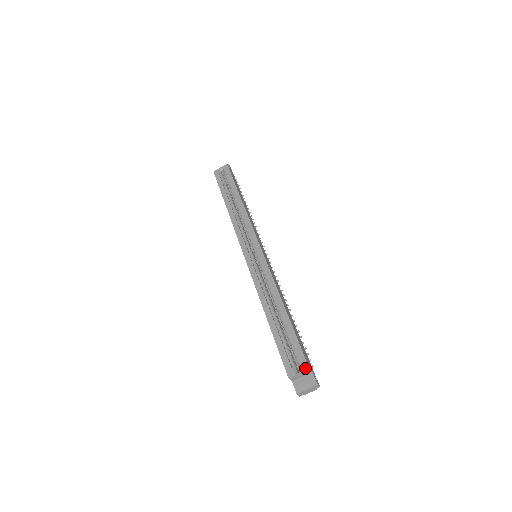
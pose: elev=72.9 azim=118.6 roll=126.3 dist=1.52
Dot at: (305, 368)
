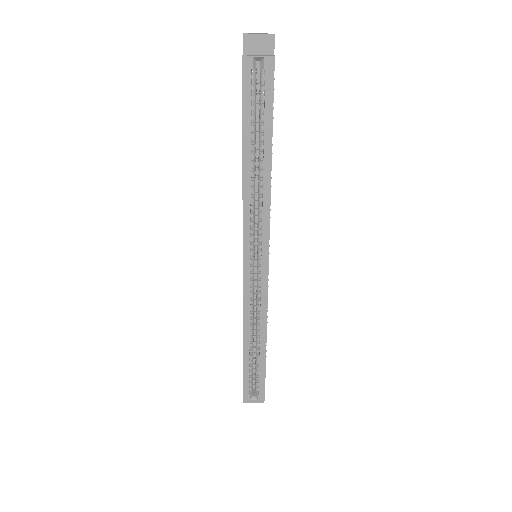
Dot at: (261, 399)
